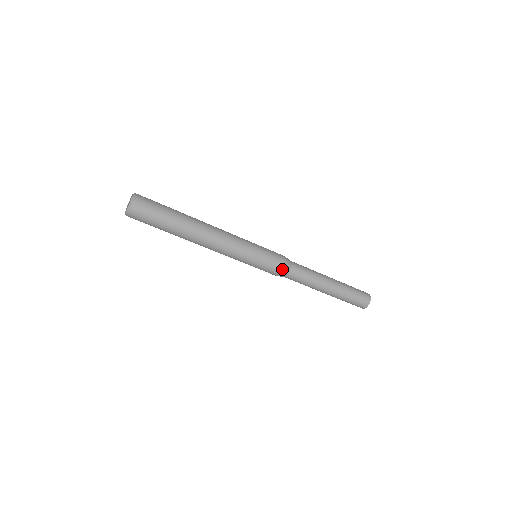
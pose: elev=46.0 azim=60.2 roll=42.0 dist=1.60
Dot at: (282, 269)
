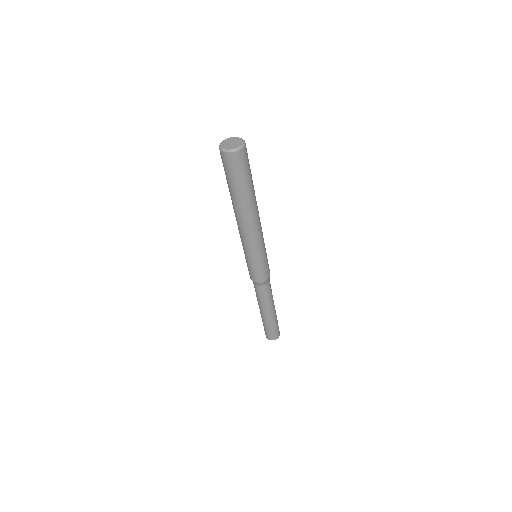
Dot at: (264, 280)
